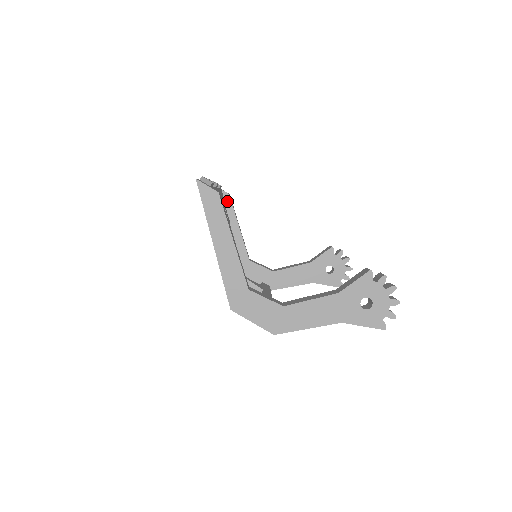
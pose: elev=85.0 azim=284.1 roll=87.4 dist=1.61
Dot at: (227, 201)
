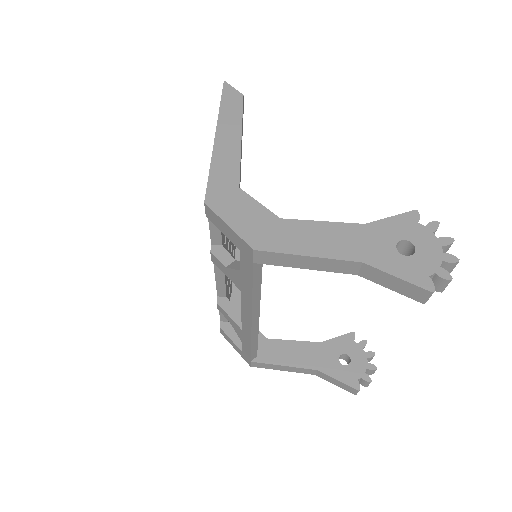
Dot at: occluded
